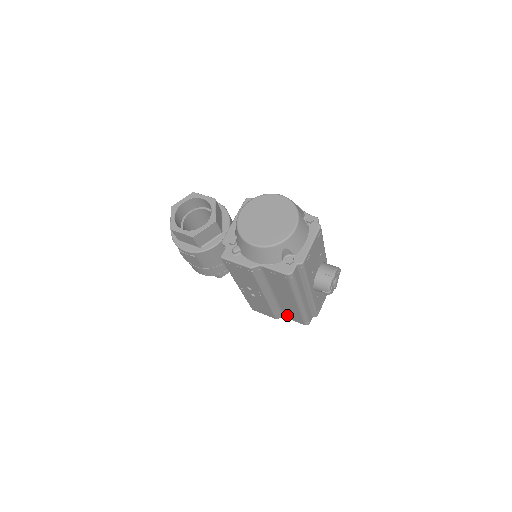
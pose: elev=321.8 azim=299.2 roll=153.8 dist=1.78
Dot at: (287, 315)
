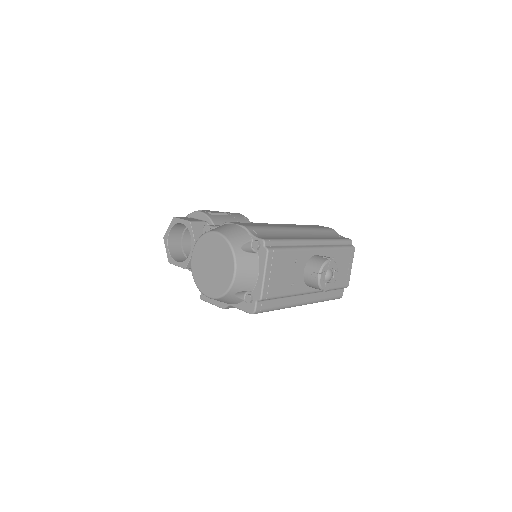
Dot at: occluded
